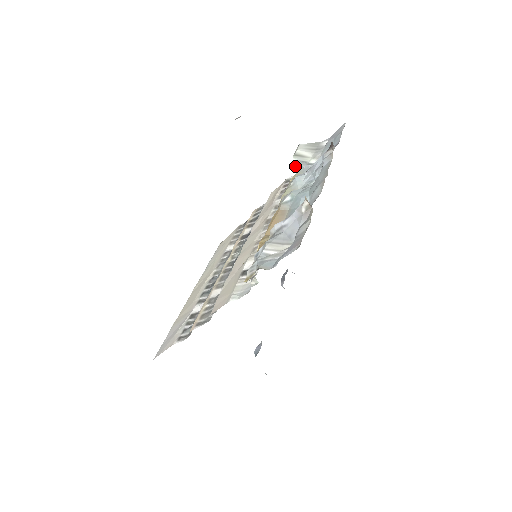
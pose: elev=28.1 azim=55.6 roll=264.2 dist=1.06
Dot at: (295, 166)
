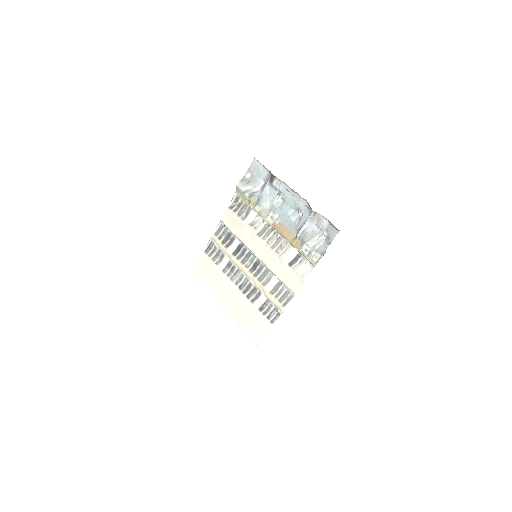
Dot at: (247, 198)
